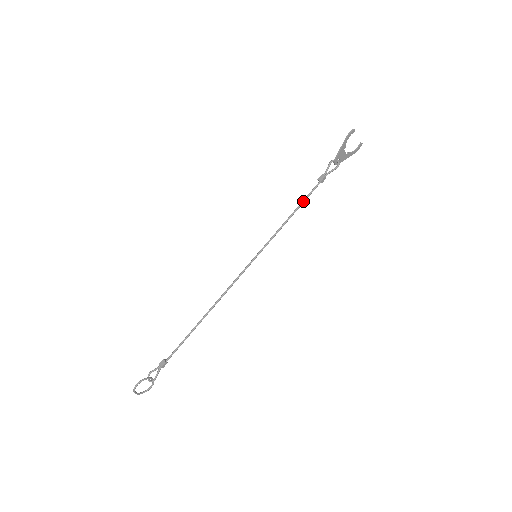
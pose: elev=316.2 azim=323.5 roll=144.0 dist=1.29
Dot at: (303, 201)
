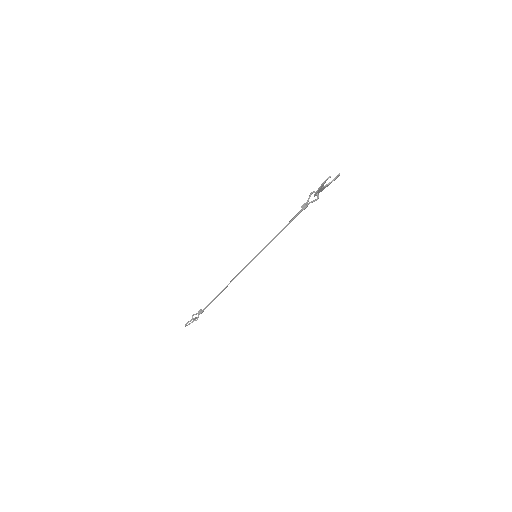
Dot at: (289, 222)
